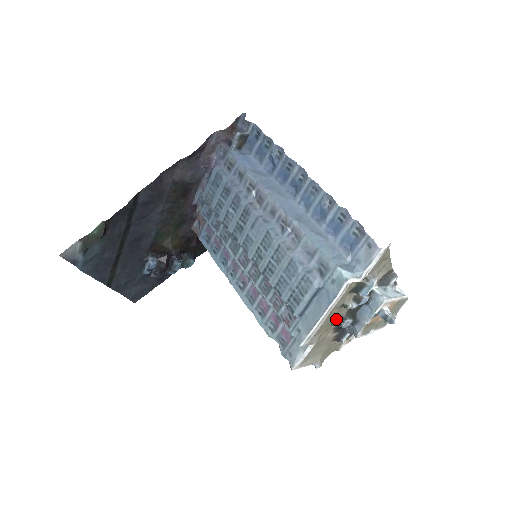
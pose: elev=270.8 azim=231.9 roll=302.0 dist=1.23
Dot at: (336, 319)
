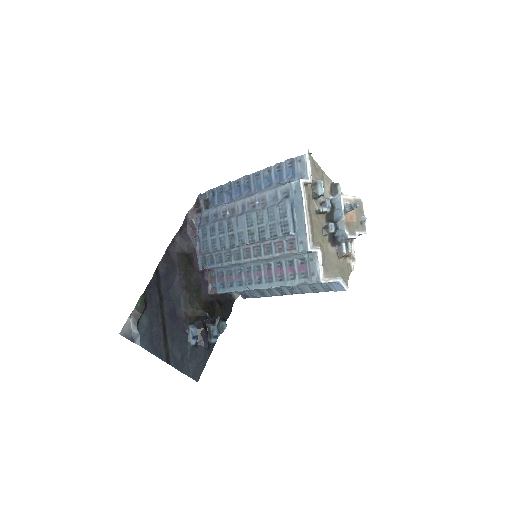
Dot at: (322, 228)
